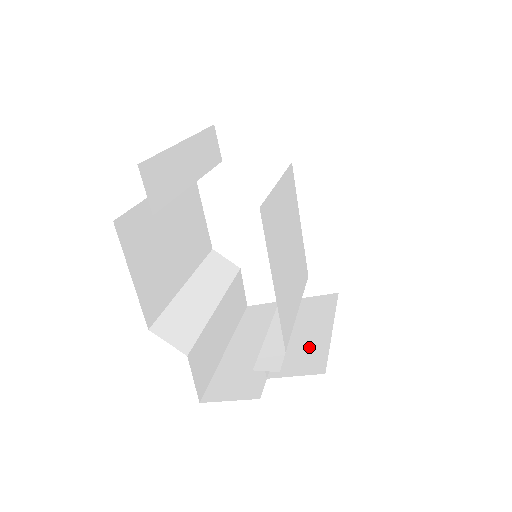
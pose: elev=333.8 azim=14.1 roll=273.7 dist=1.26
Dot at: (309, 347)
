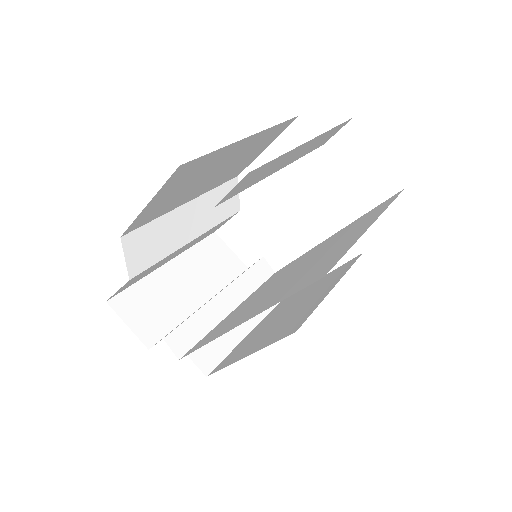
Dot at: occluded
